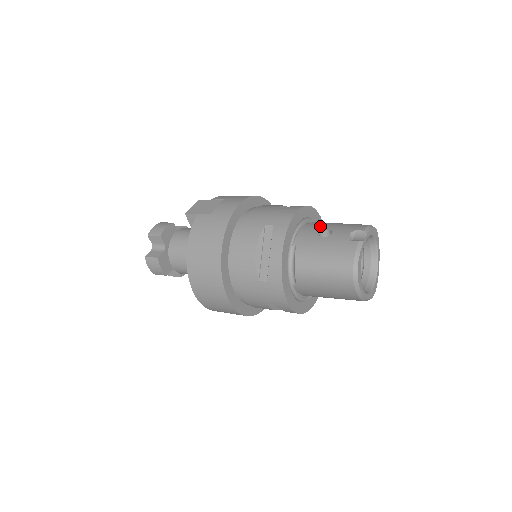
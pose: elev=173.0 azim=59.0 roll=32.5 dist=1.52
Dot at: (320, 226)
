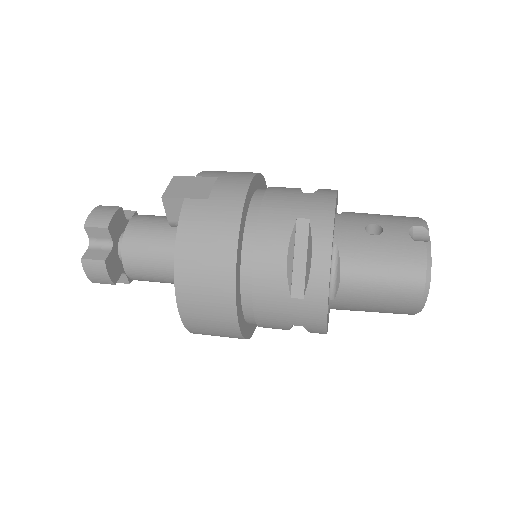
Dot at: (360, 219)
